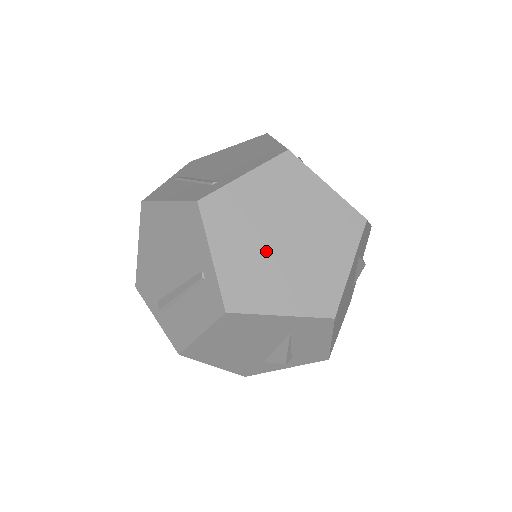
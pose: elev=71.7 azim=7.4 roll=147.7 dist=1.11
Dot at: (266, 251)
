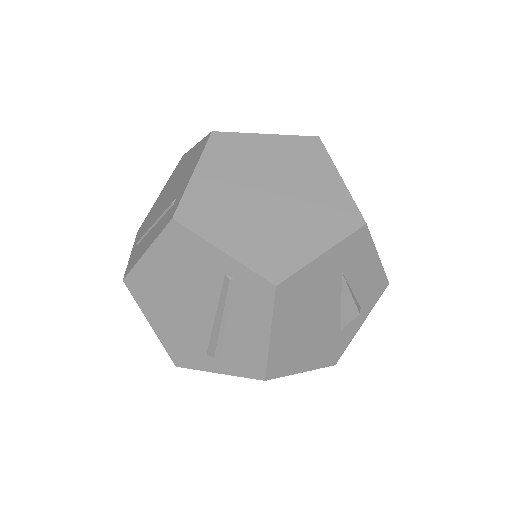
Dot at: (264, 215)
